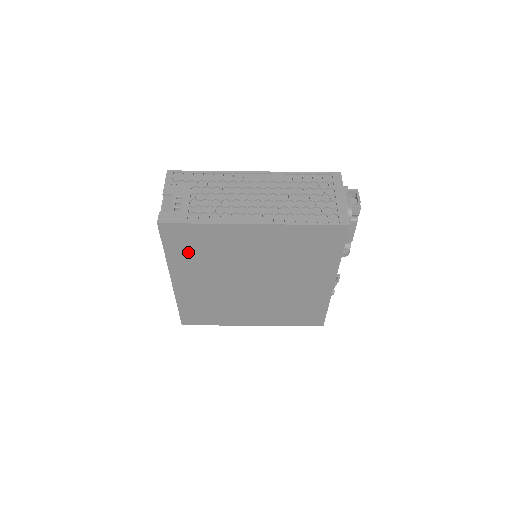
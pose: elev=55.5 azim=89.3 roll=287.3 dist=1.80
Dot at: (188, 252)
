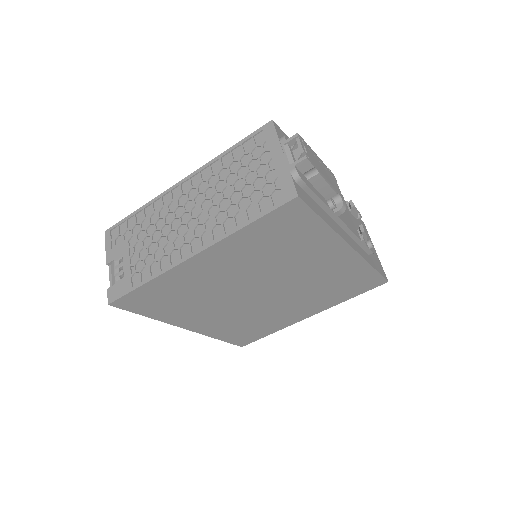
Dot at: (167, 306)
